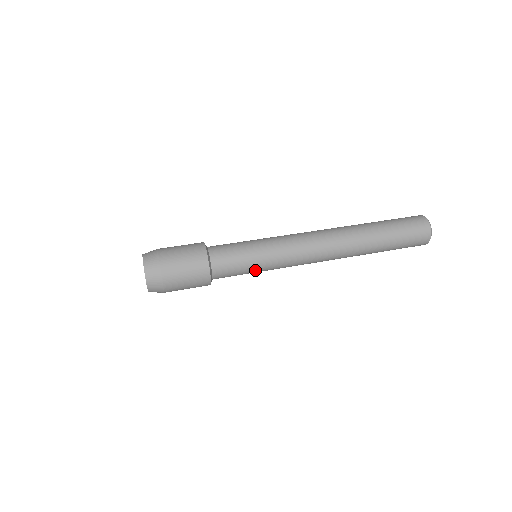
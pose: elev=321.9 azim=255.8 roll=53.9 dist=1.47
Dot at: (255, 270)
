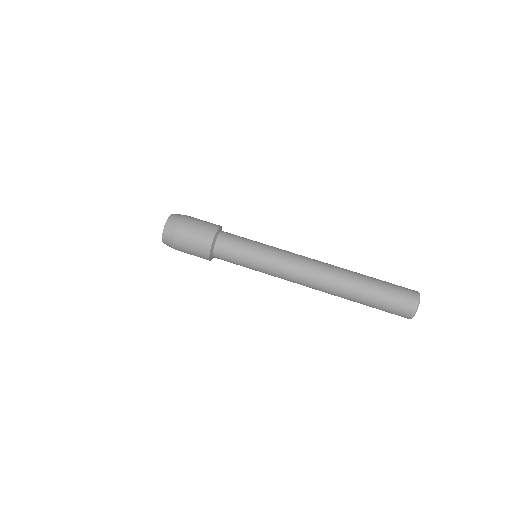
Dot at: occluded
